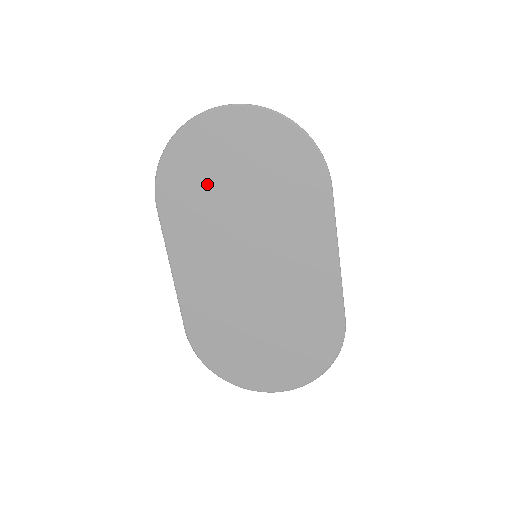
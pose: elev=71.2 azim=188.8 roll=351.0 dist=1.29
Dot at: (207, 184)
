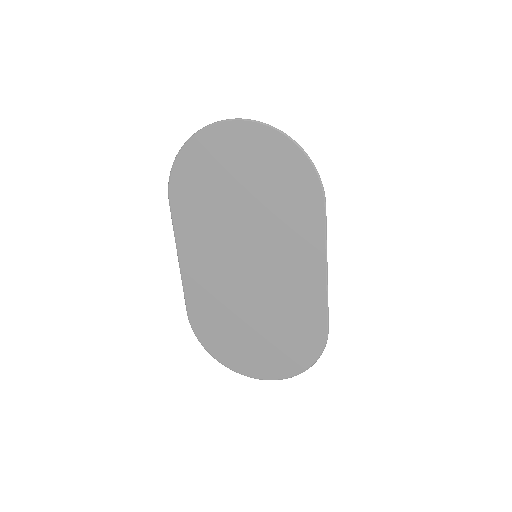
Dot at: (214, 188)
